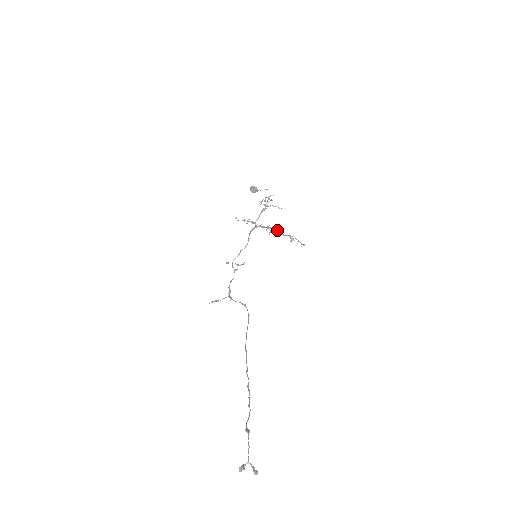
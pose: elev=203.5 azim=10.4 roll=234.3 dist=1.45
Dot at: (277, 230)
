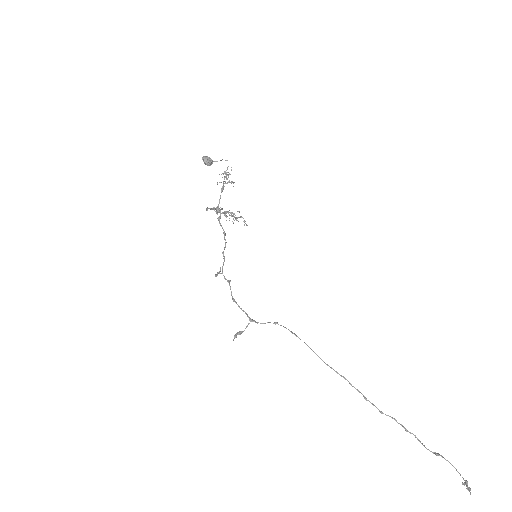
Dot at: occluded
